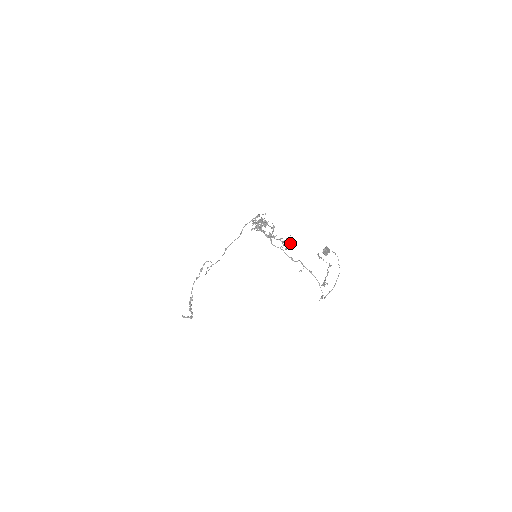
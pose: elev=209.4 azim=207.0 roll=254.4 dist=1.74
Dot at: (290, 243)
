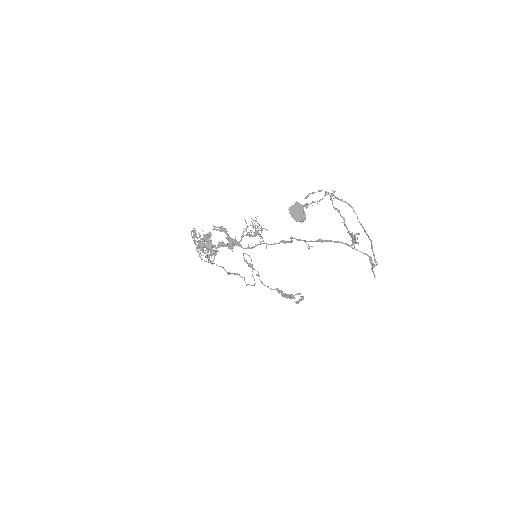
Dot at: occluded
